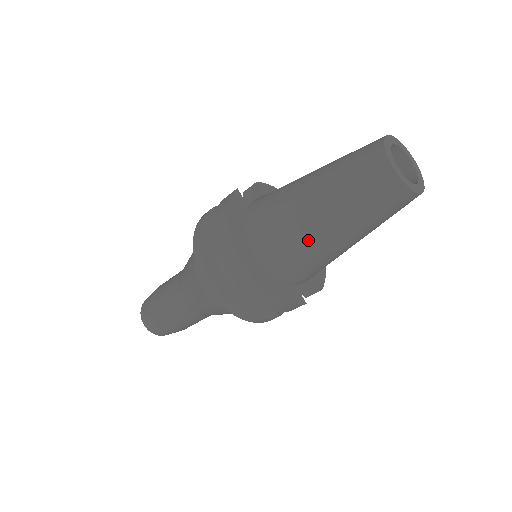
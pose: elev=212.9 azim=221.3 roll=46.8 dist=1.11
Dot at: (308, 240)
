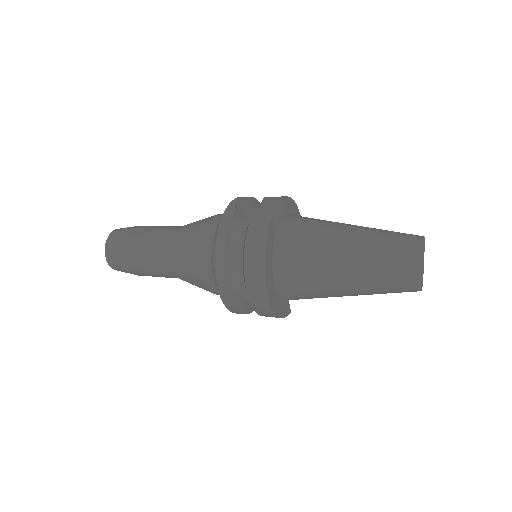
Dot at: (326, 291)
